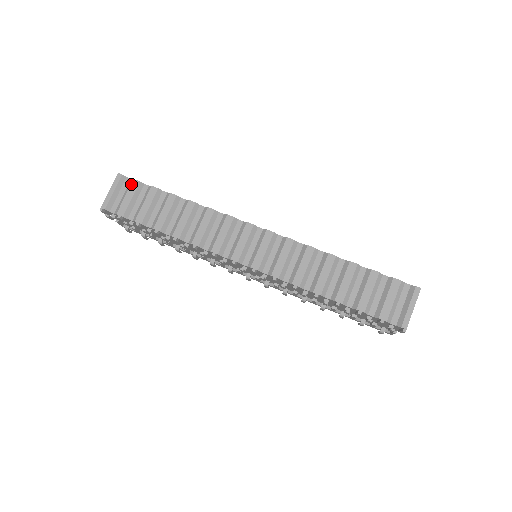
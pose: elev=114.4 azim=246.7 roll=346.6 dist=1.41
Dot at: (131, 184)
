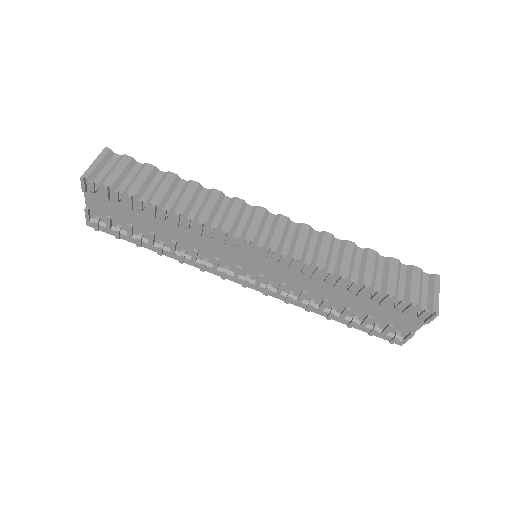
Dot at: (122, 158)
